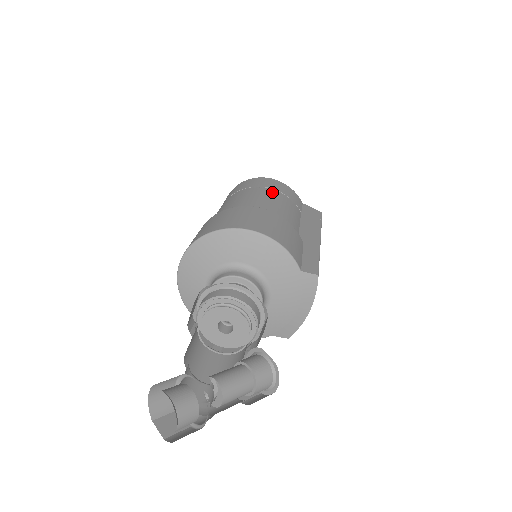
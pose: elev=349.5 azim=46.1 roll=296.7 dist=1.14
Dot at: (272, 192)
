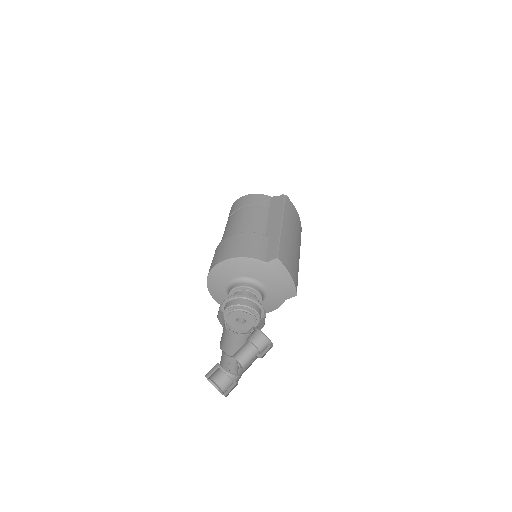
Dot at: (242, 211)
